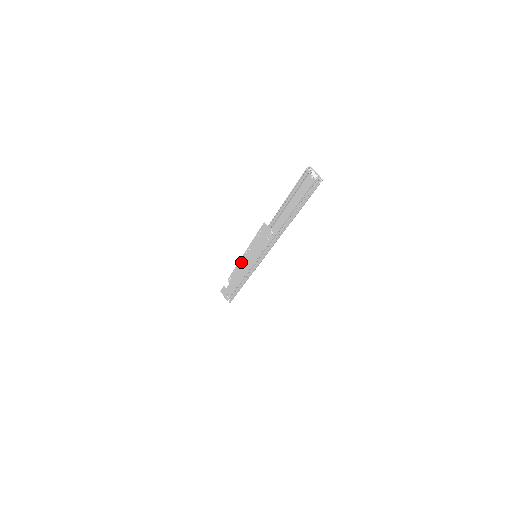
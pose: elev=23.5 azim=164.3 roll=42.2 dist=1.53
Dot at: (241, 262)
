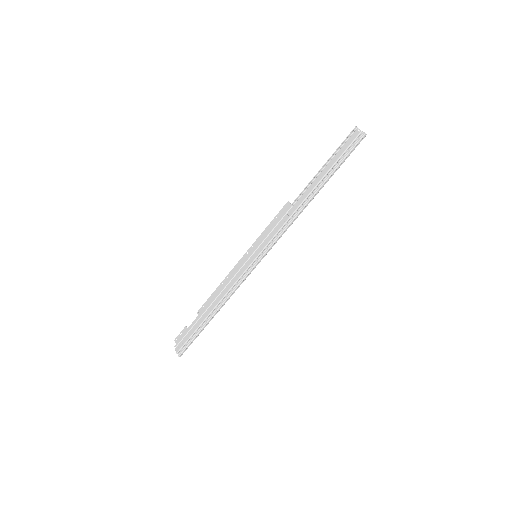
Dot at: (233, 271)
